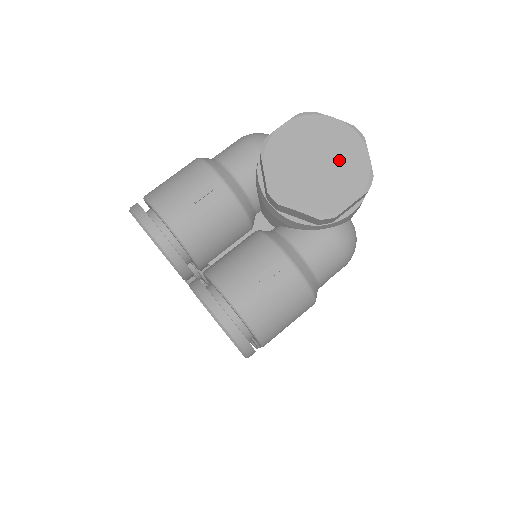
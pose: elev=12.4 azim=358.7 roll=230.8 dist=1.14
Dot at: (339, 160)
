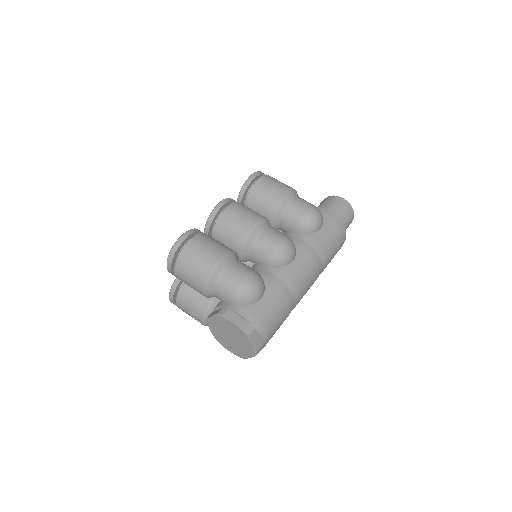
Dot at: (239, 346)
